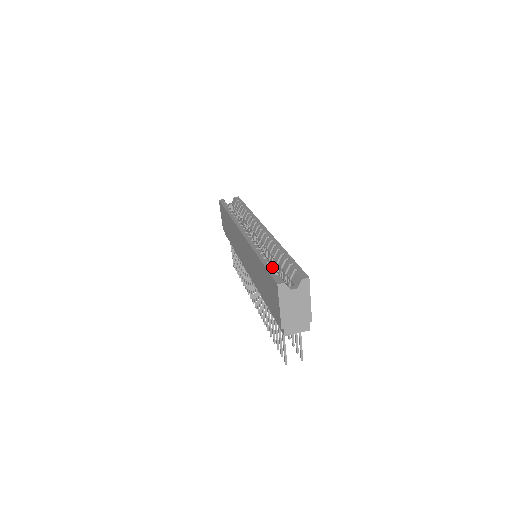
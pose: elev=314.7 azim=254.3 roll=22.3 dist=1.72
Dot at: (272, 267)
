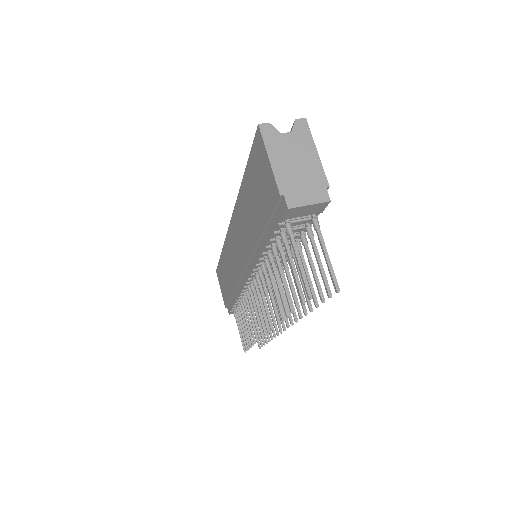
Dot at: occluded
